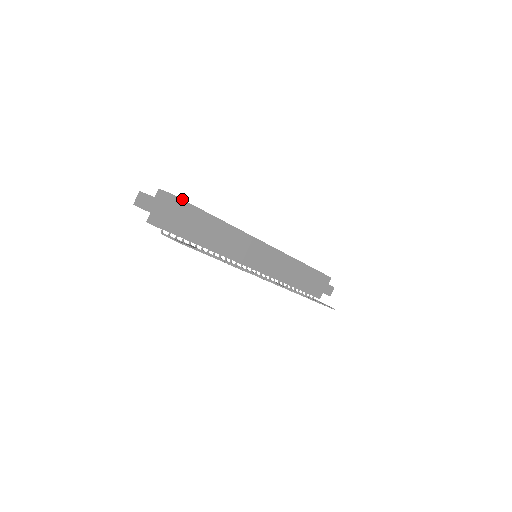
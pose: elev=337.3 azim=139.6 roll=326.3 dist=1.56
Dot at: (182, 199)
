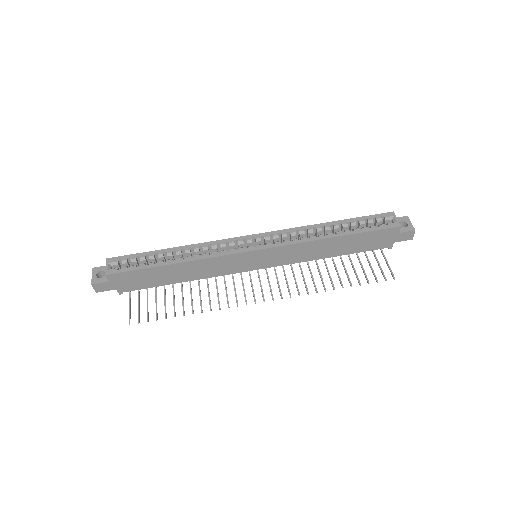
Dot at: (121, 272)
